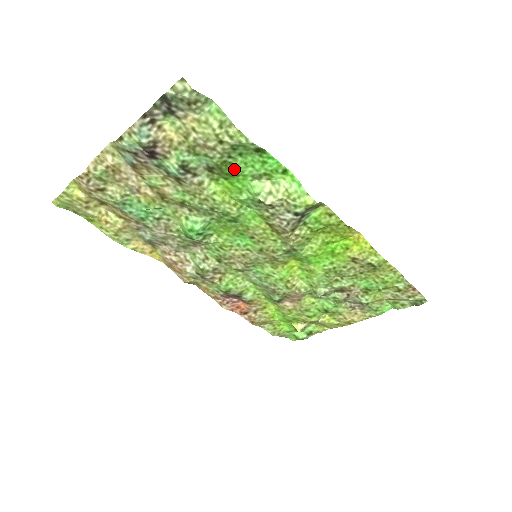
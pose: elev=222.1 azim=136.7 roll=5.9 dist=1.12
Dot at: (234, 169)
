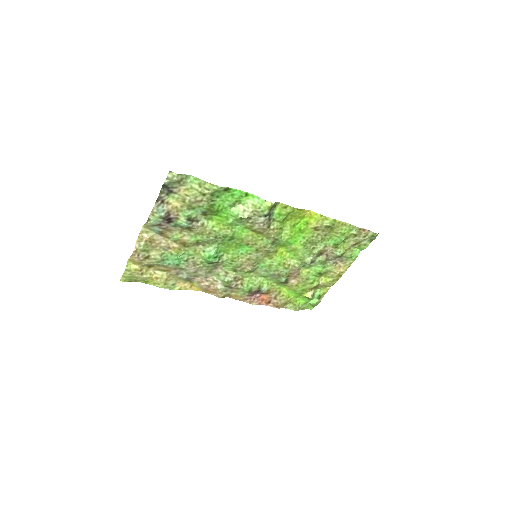
Dot at: (218, 207)
